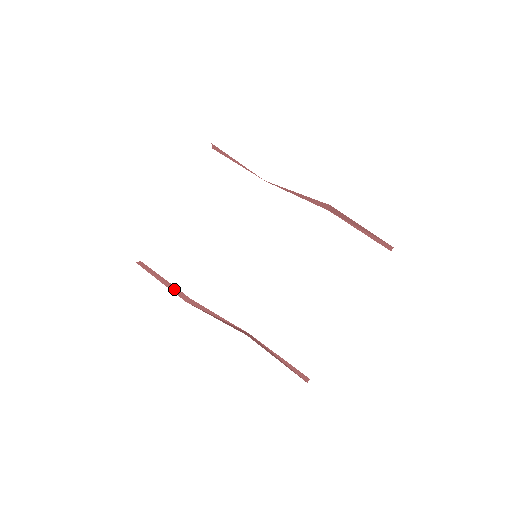
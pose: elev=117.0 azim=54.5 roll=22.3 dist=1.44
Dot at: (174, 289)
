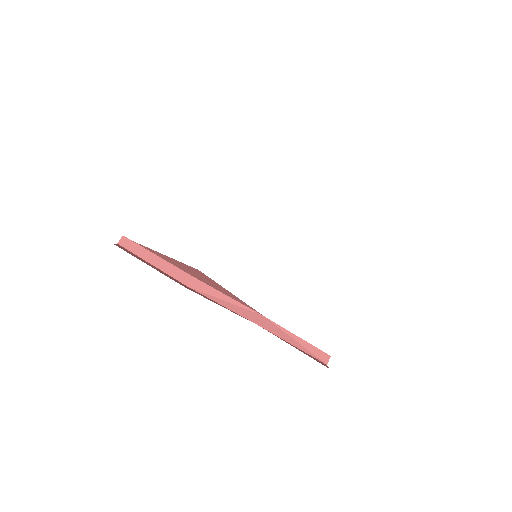
Dot at: (171, 270)
